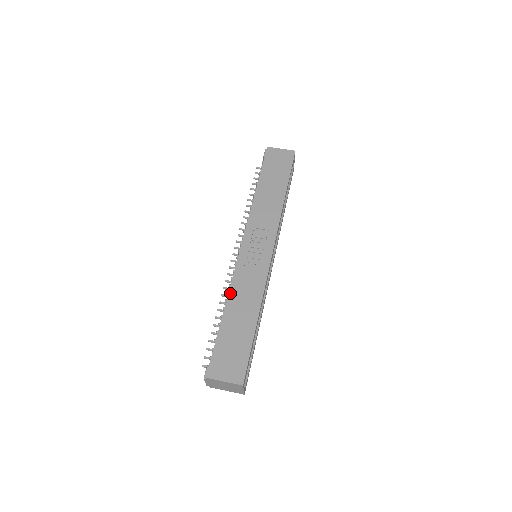
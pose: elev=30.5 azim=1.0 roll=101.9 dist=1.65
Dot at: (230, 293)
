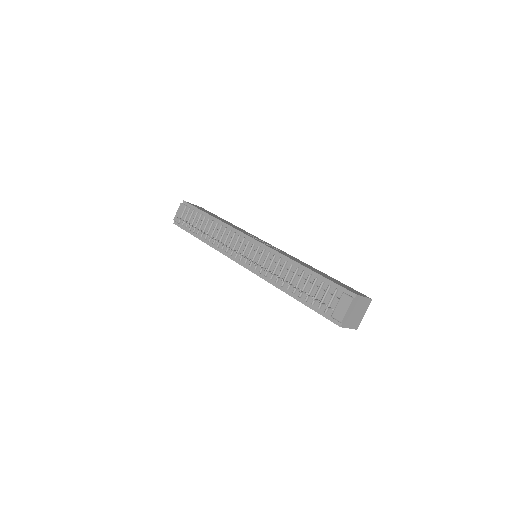
Dot at: (291, 258)
